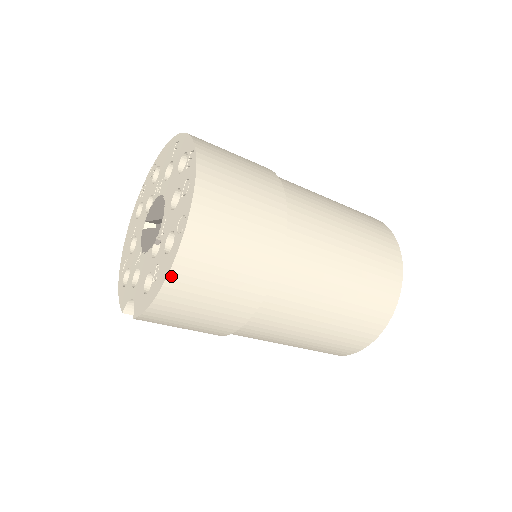
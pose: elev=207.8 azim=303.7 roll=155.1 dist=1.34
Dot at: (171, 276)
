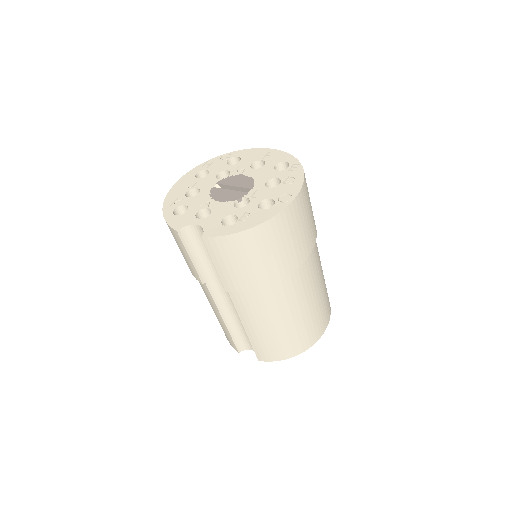
Dot at: (267, 223)
